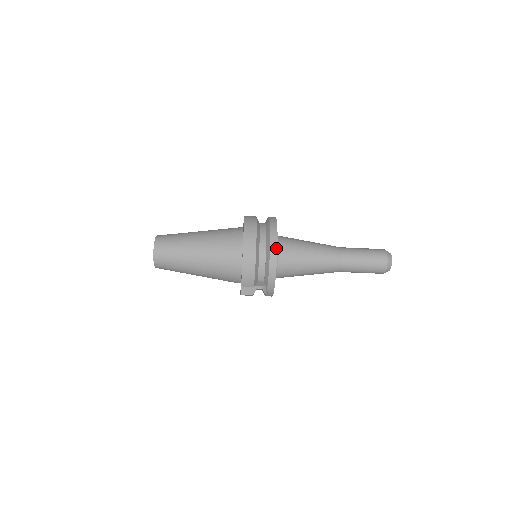
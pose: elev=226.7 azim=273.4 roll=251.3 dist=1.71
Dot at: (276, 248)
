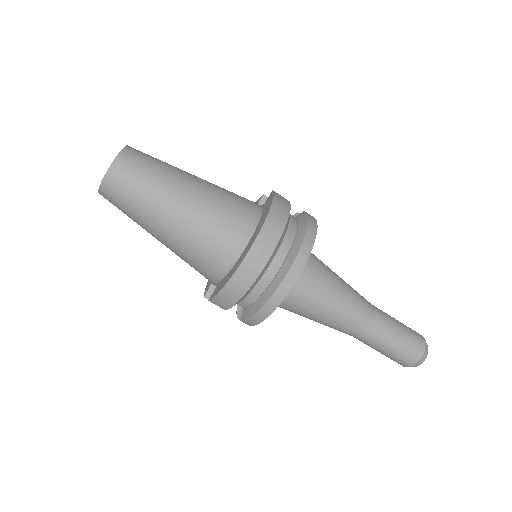
Dot at: (288, 290)
